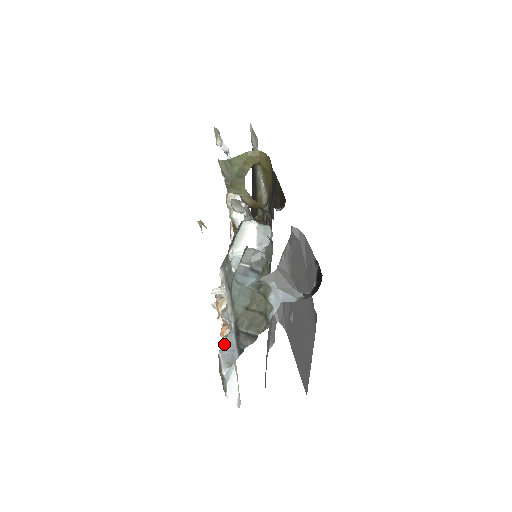
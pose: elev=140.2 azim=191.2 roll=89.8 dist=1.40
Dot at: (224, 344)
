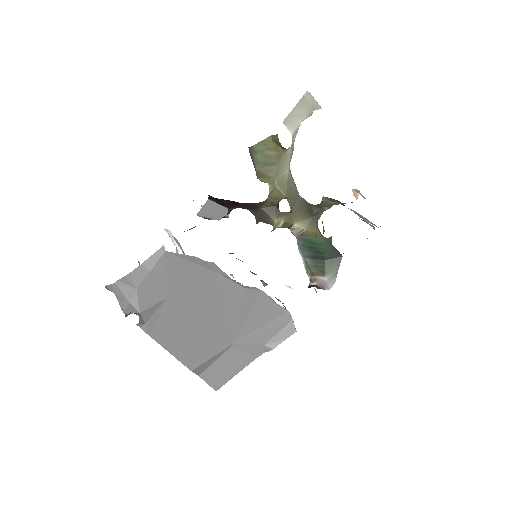
Dot at: occluded
